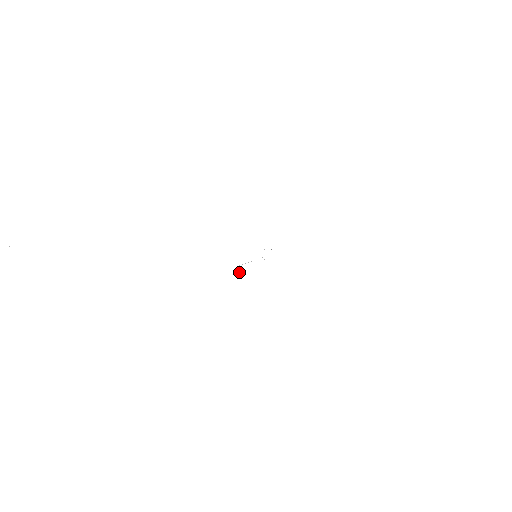
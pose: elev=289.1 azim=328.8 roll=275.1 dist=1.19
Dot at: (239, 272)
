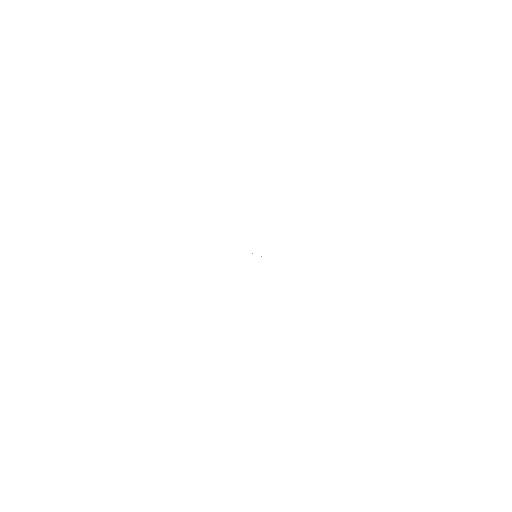
Dot at: occluded
